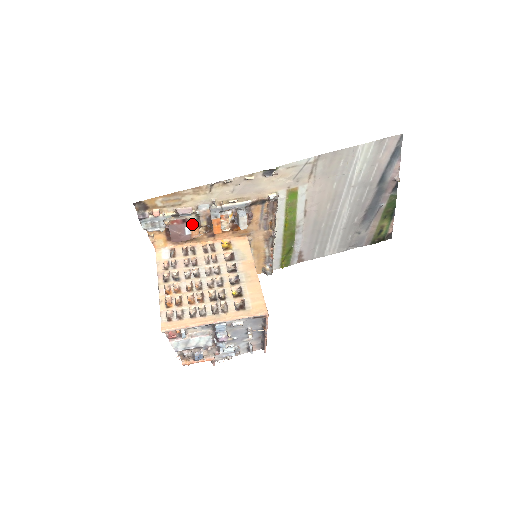
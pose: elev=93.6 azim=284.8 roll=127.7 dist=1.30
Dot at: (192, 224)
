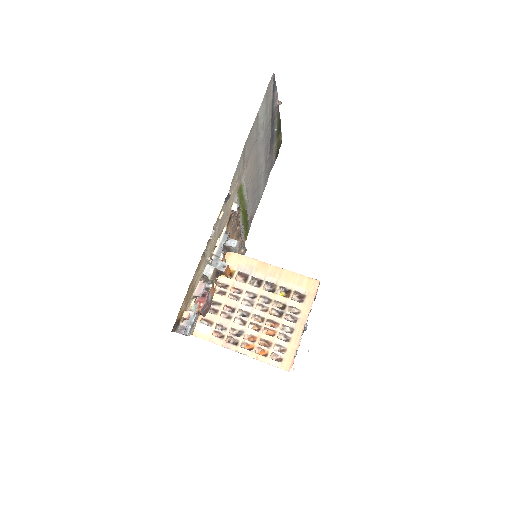
Dot at: (210, 290)
